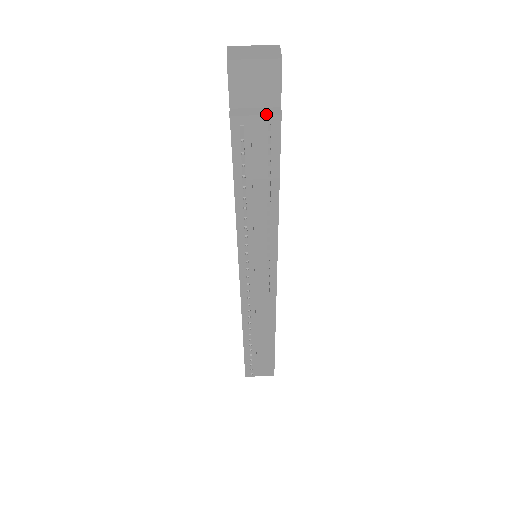
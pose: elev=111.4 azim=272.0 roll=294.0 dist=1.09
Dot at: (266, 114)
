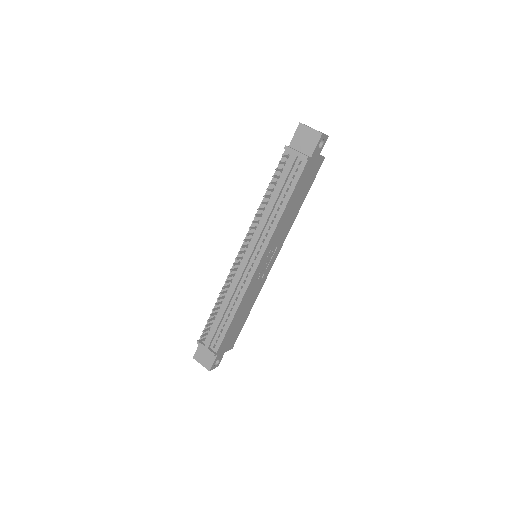
Dot at: (301, 153)
